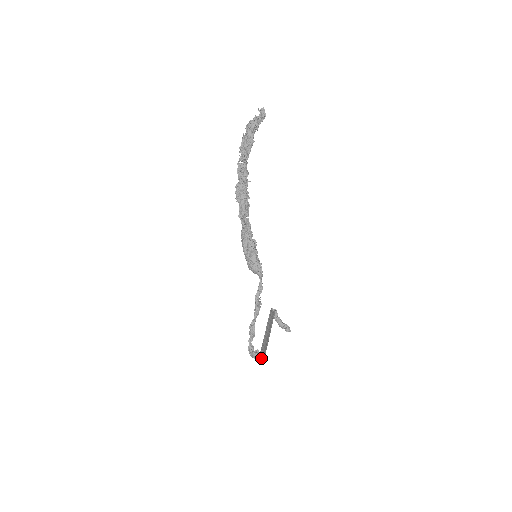
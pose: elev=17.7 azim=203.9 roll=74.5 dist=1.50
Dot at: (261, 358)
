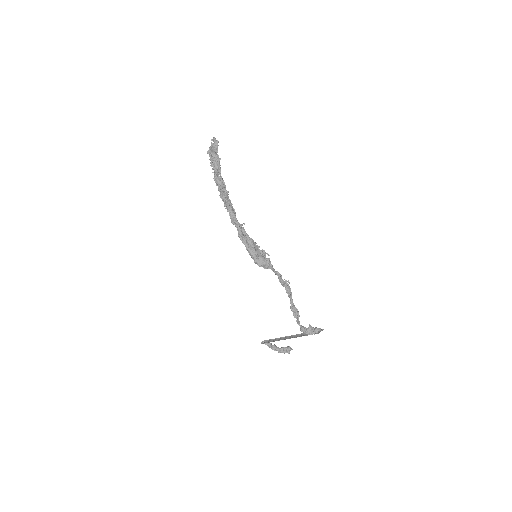
Dot at: (318, 328)
